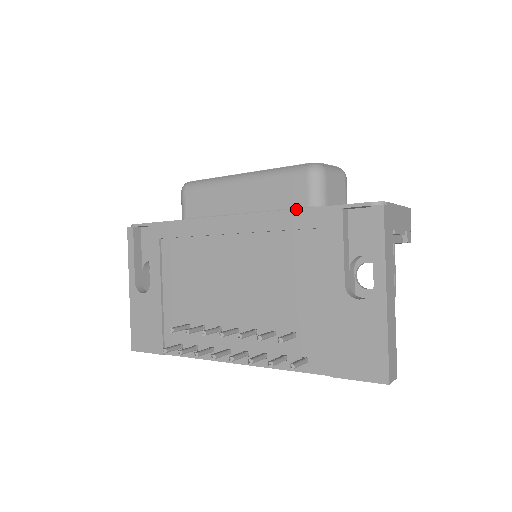
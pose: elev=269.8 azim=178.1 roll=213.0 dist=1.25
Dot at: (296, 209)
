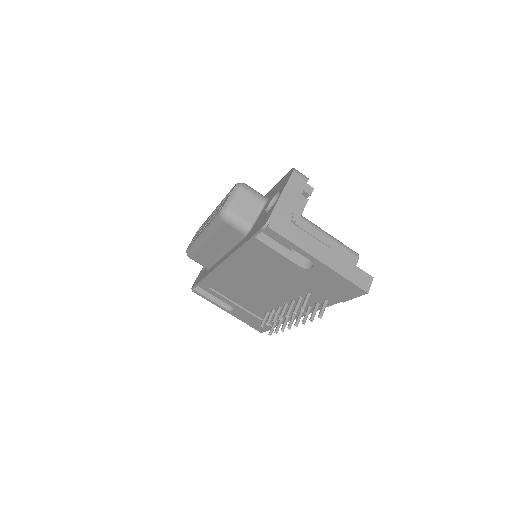
Dot at: (239, 248)
